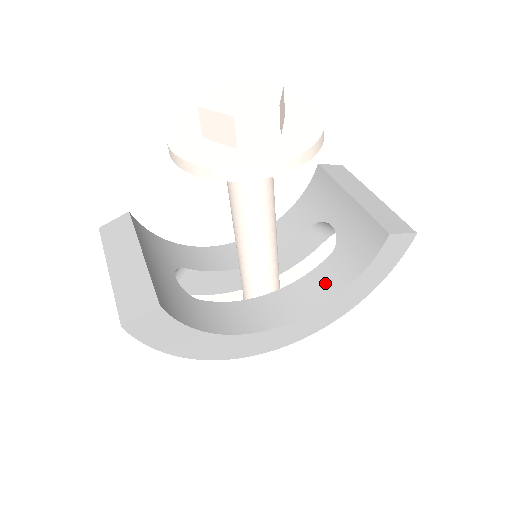
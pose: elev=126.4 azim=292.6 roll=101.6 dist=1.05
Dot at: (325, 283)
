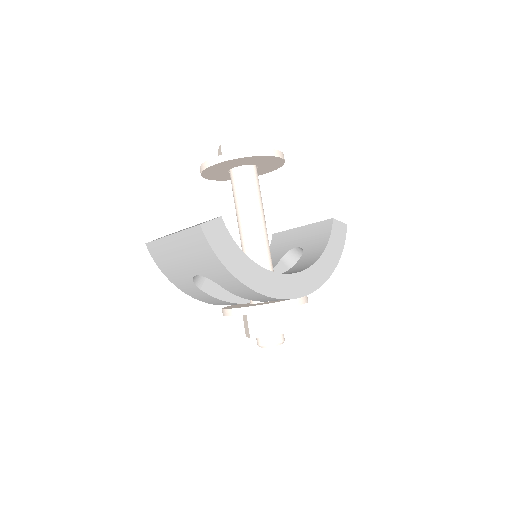
Dot at: (306, 262)
